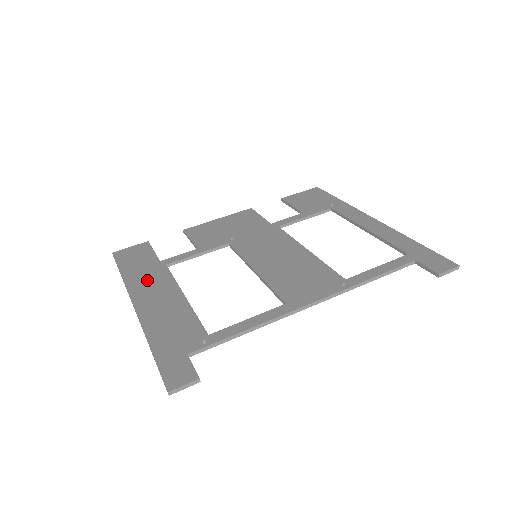
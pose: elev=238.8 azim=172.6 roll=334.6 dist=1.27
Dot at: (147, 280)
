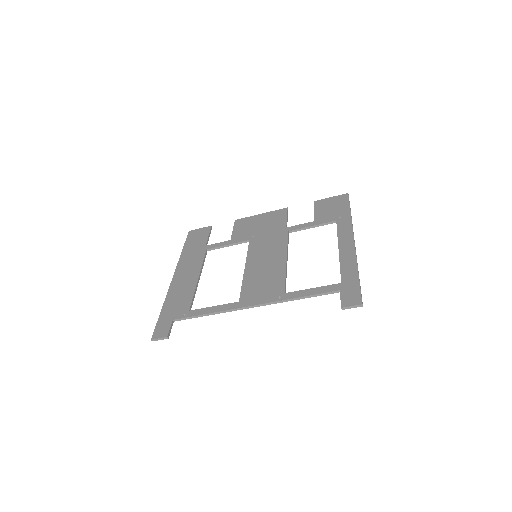
Dot at: (190, 260)
